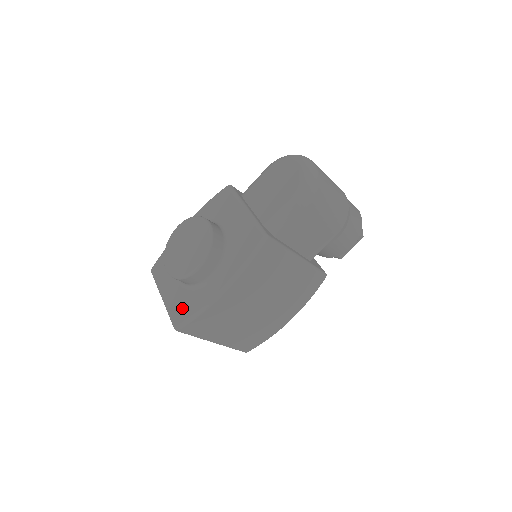
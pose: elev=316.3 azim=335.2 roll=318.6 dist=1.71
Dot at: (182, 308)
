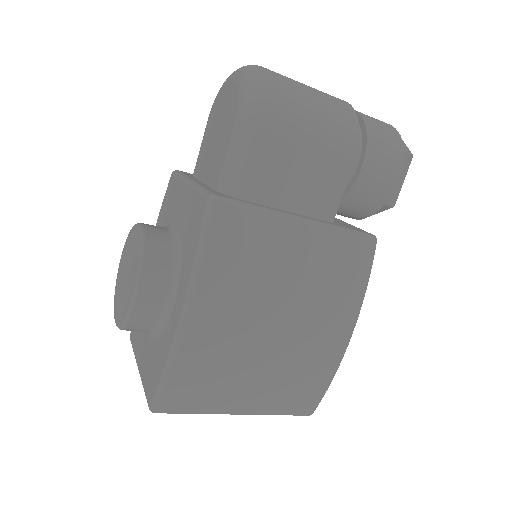
Dot at: (152, 373)
